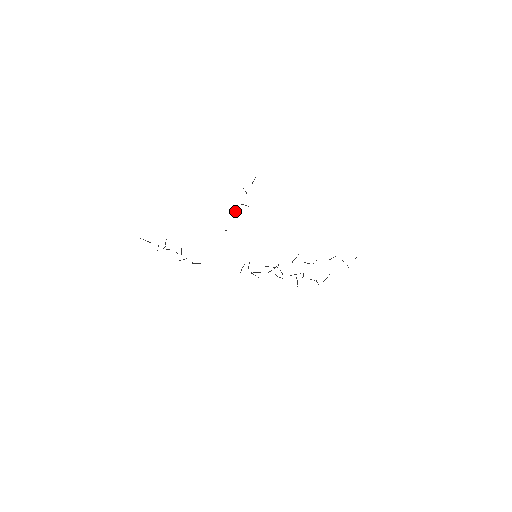
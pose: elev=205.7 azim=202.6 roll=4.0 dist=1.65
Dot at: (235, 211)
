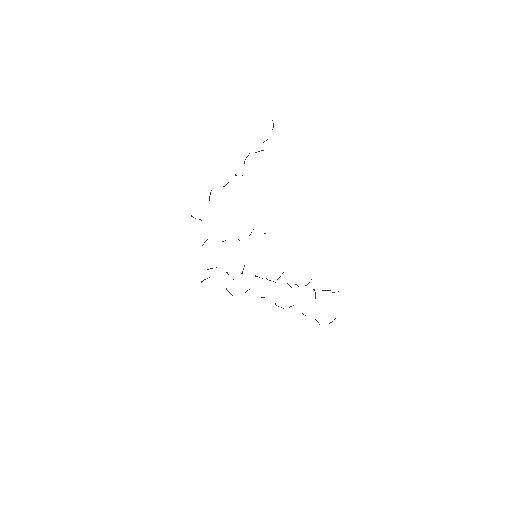
Dot at: (225, 240)
